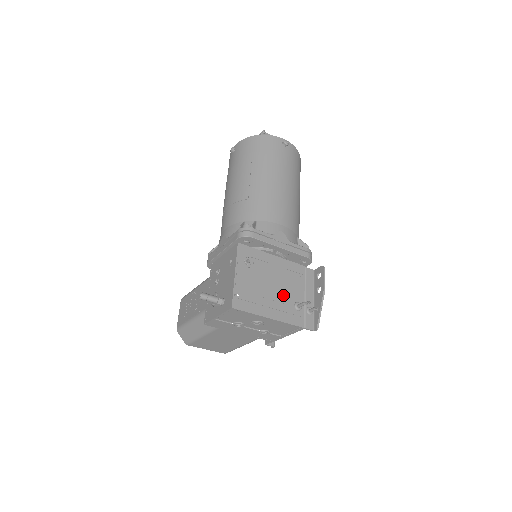
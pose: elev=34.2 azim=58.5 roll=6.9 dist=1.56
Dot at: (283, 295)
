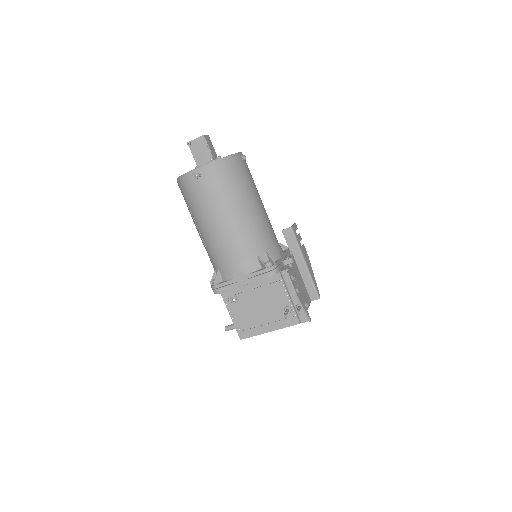
Dot at: (272, 308)
